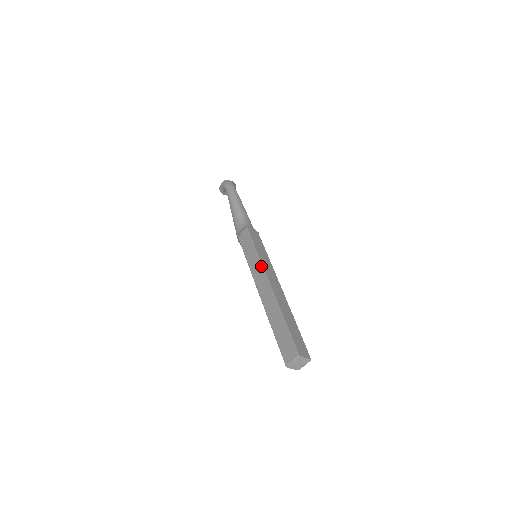
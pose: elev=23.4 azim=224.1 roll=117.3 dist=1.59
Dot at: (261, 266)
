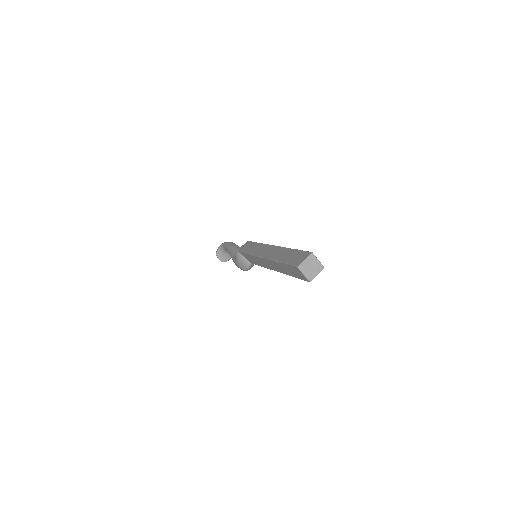
Dot at: (264, 244)
